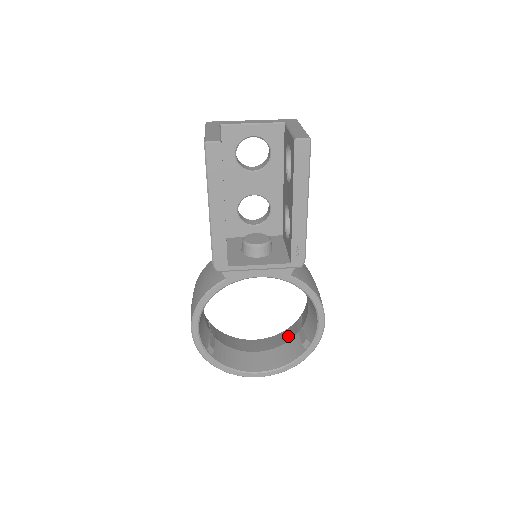
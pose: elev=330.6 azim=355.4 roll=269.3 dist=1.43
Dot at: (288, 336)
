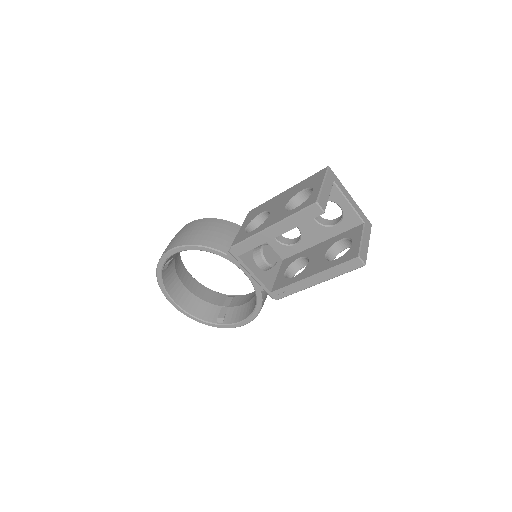
Dot at: (214, 299)
